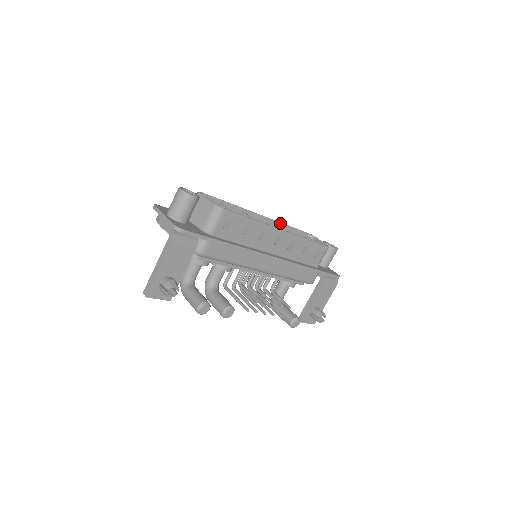
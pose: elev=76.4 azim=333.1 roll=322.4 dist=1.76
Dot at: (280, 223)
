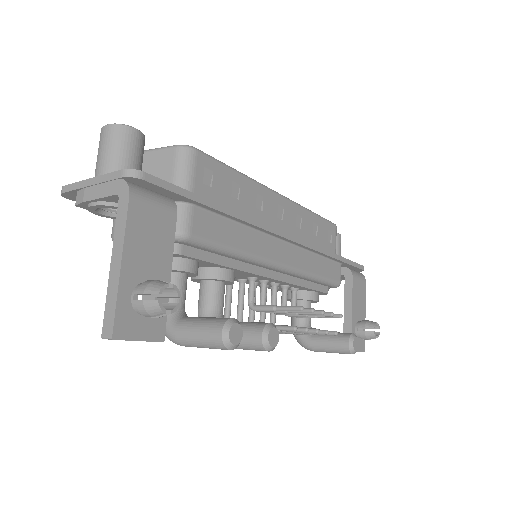
Dot at: occluded
